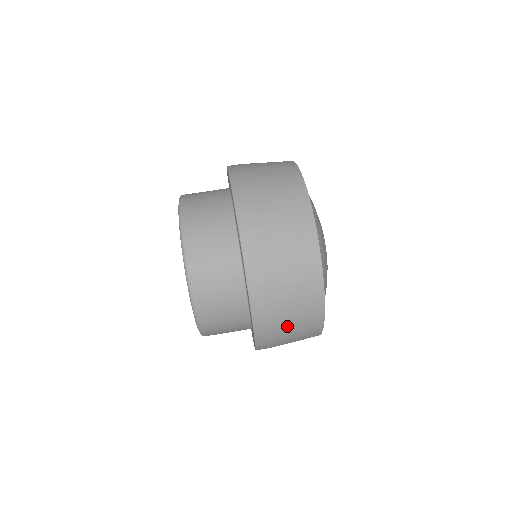
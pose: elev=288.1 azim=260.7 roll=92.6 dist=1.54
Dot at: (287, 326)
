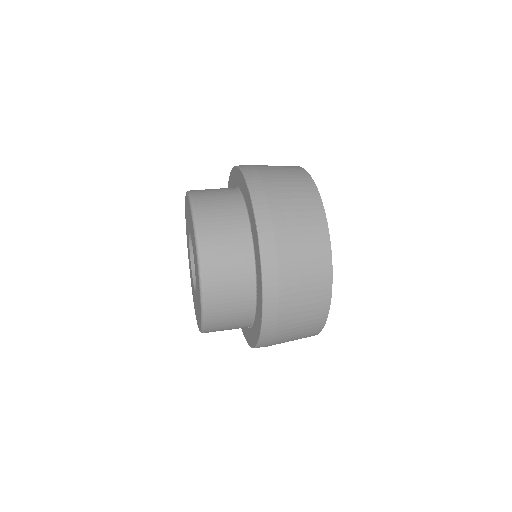
Dot at: (293, 320)
